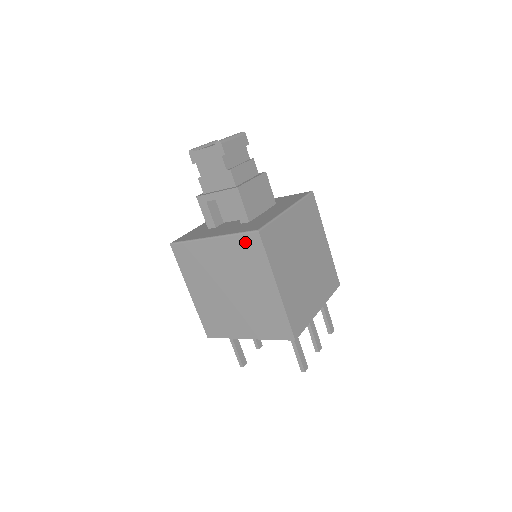
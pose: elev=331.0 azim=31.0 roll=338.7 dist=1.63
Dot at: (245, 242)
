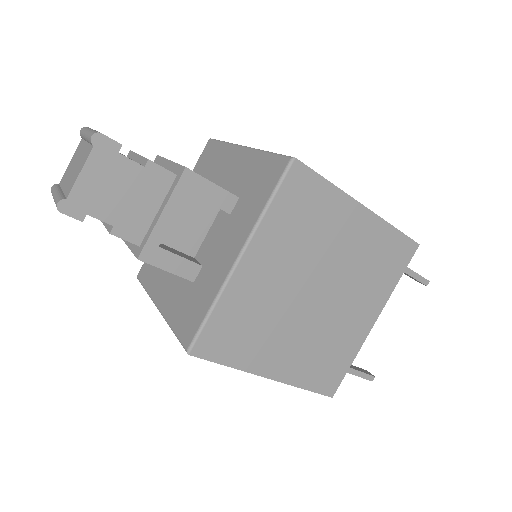
Dot at: (289, 198)
